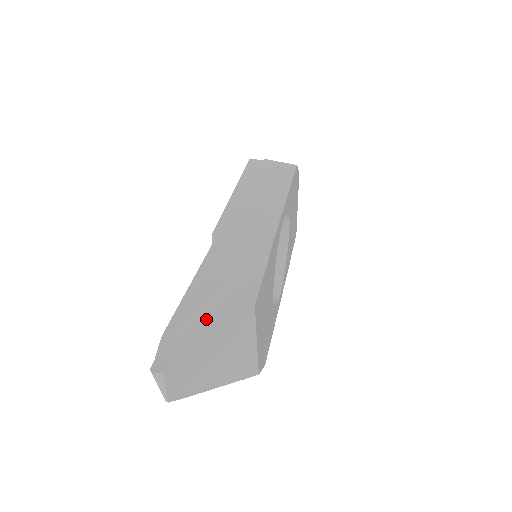
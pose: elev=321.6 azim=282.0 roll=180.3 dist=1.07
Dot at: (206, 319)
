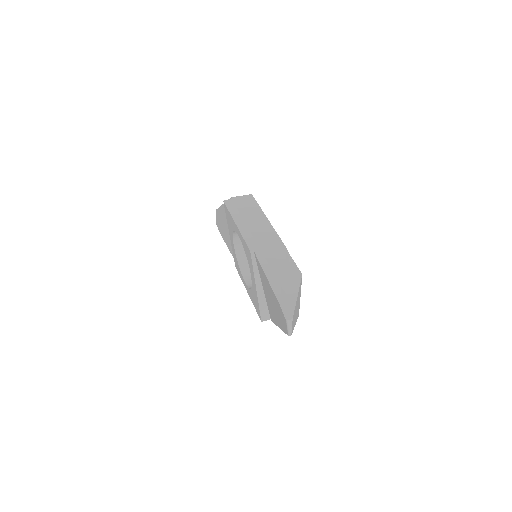
Dot at: (288, 290)
